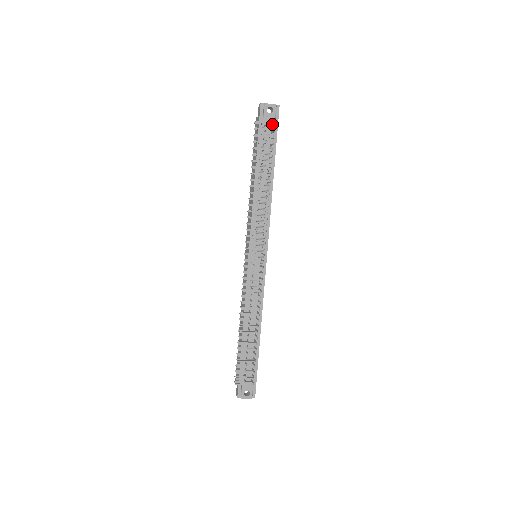
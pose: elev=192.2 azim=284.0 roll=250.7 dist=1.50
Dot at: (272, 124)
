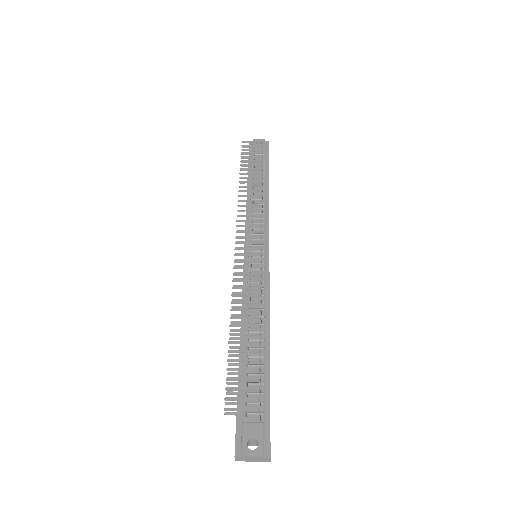
Dot at: (259, 142)
